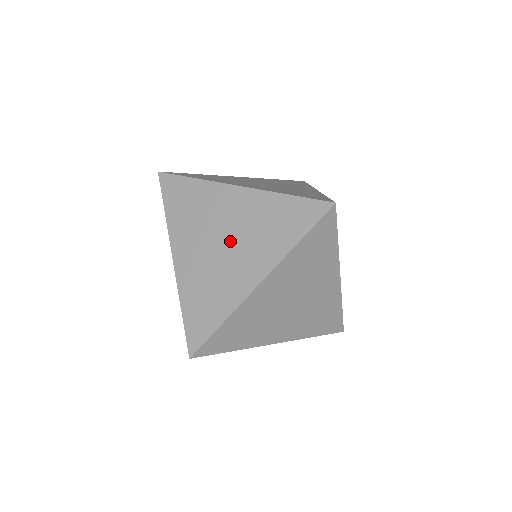
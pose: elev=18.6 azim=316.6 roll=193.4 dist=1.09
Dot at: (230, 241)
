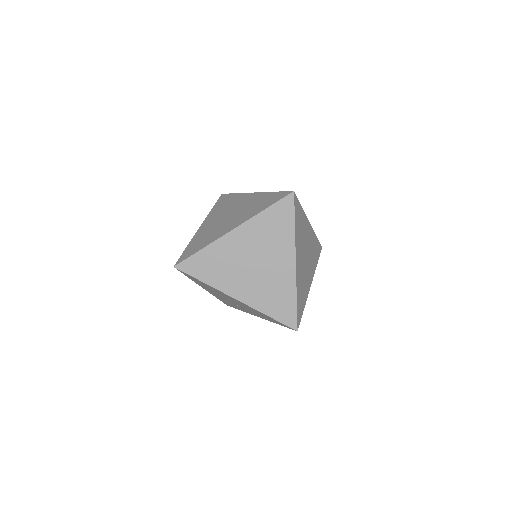
Dot at: (233, 214)
